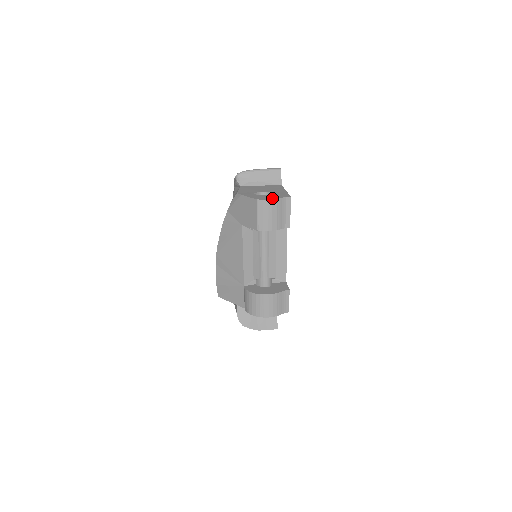
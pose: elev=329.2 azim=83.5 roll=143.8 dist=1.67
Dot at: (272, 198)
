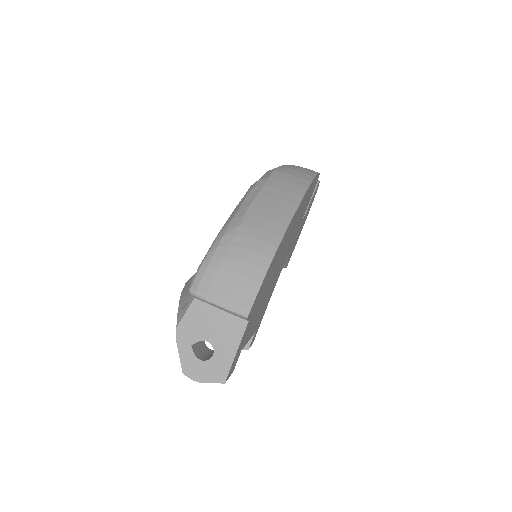
Dot at: (200, 379)
